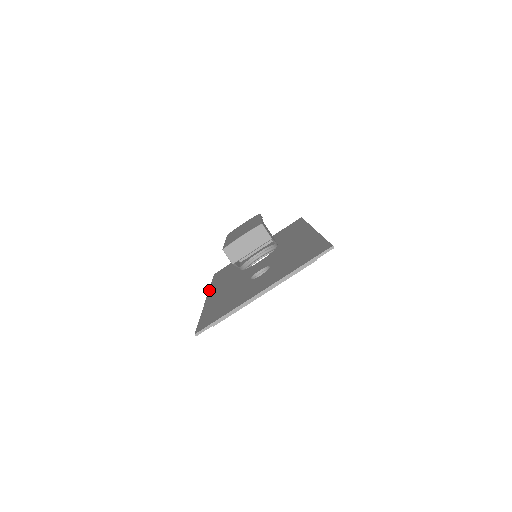
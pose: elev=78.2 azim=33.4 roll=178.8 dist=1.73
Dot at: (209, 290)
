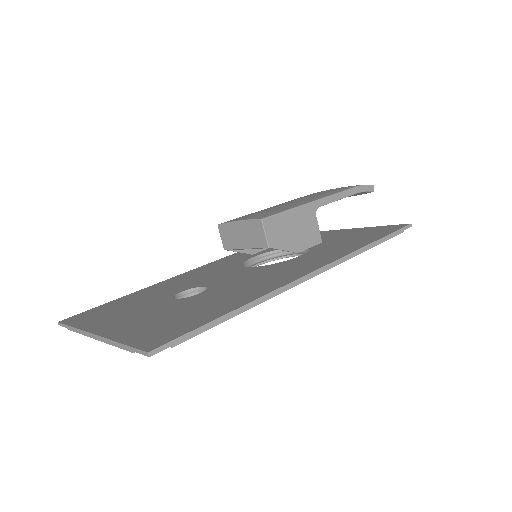
Dot at: (217, 260)
